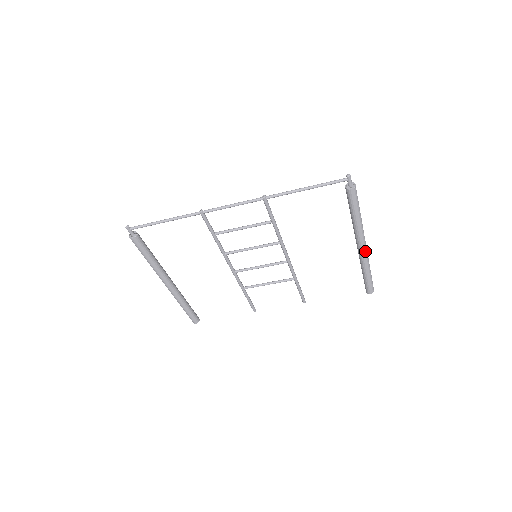
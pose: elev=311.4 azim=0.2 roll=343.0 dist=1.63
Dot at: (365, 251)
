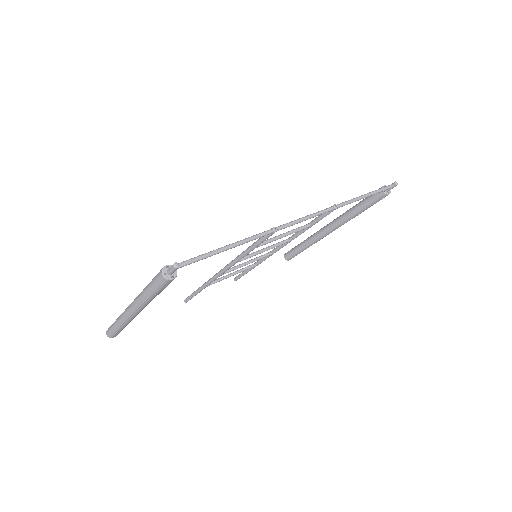
Dot at: (329, 233)
